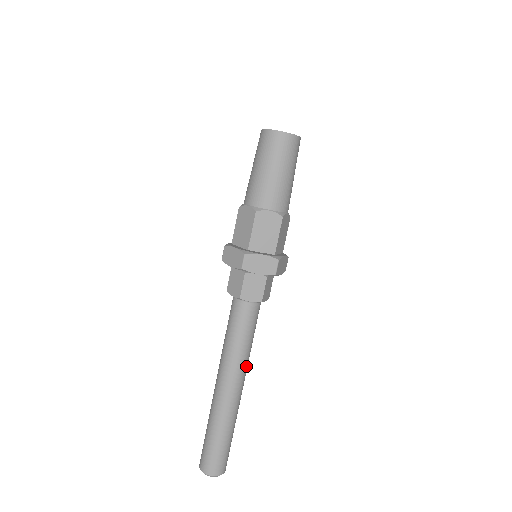
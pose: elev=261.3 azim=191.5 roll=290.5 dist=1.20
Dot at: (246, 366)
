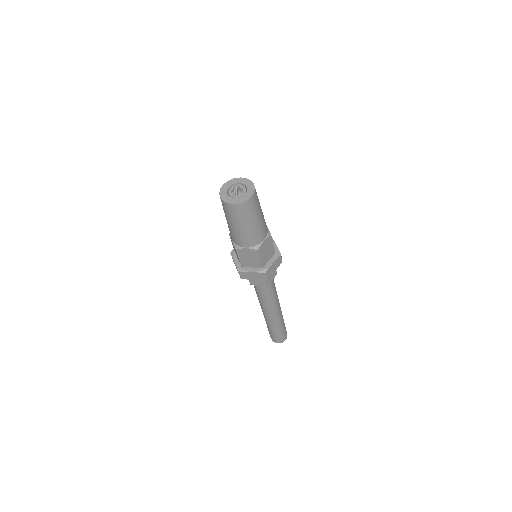
Dot at: occluded
